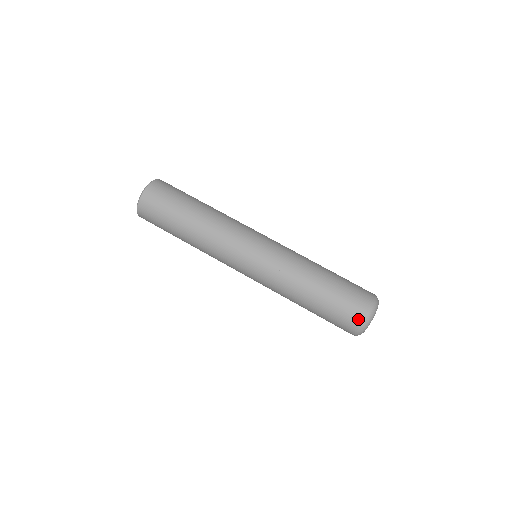
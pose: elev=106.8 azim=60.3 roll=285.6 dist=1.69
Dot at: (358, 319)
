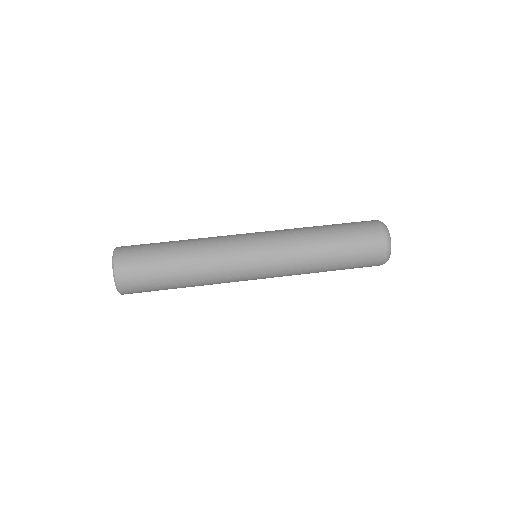
Dot at: (375, 224)
